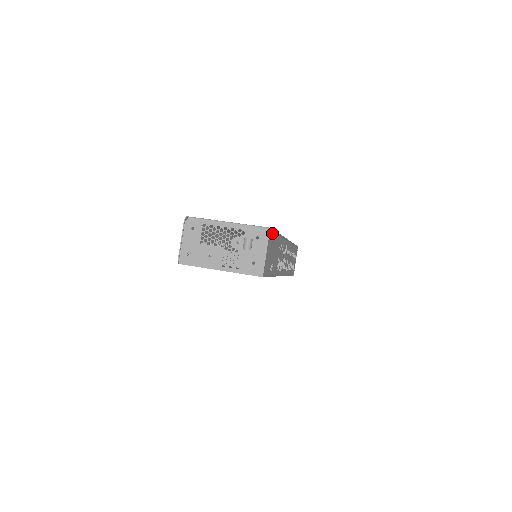
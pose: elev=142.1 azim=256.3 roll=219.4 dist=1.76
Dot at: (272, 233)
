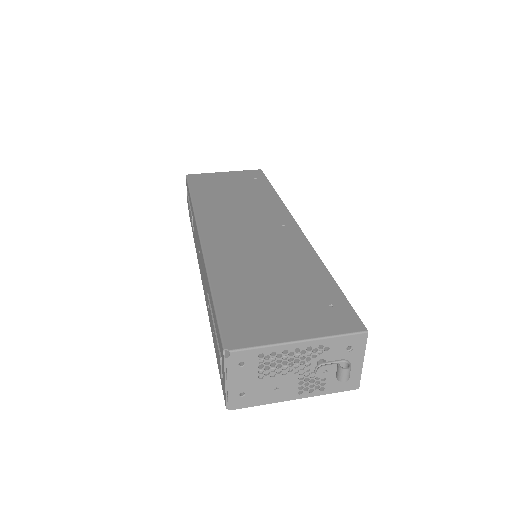
Dot at: occluded
